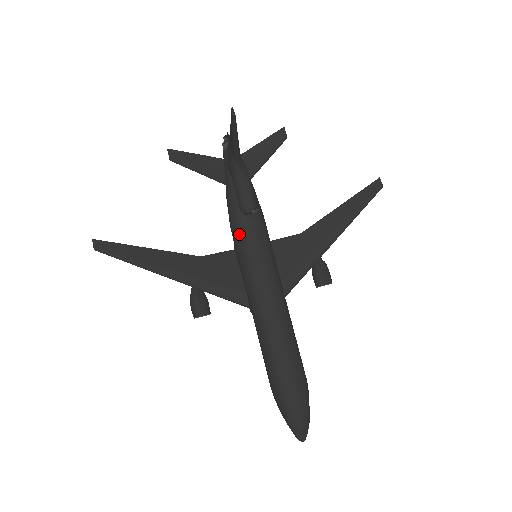
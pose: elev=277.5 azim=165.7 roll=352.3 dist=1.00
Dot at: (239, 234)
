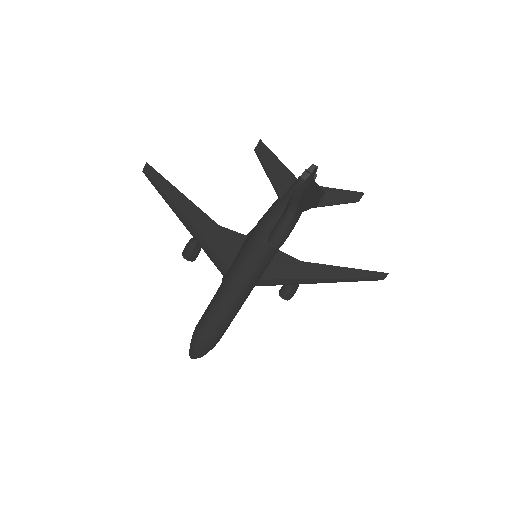
Dot at: (256, 242)
